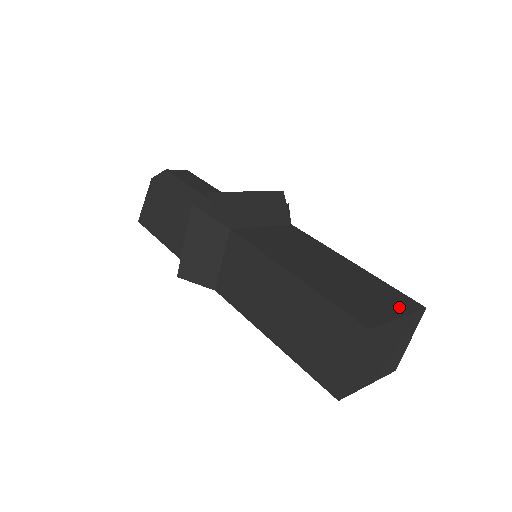
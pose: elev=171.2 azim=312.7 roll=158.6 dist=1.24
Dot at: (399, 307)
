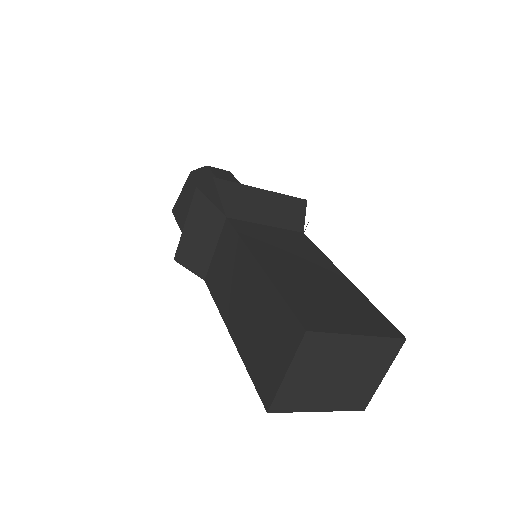
Dot at: (368, 327)
